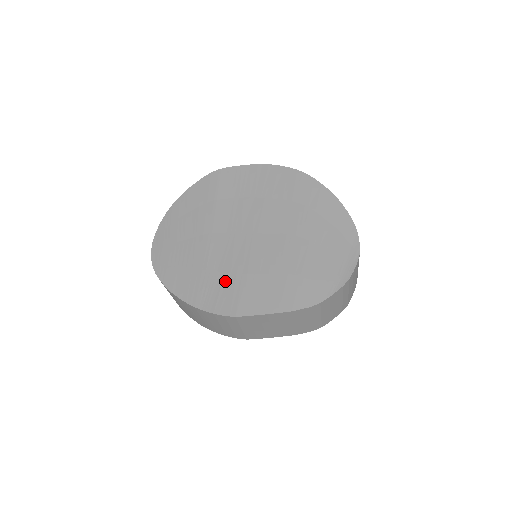
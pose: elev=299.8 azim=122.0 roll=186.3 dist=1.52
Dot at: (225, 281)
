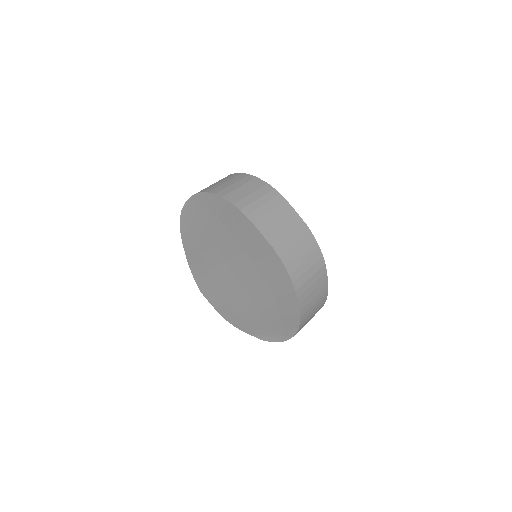
Dot at: (206, 275)
